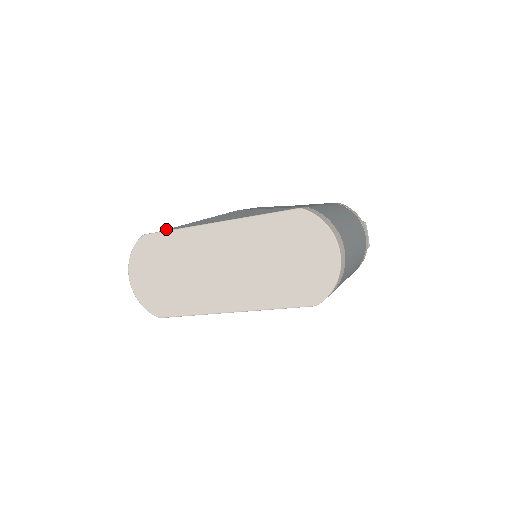
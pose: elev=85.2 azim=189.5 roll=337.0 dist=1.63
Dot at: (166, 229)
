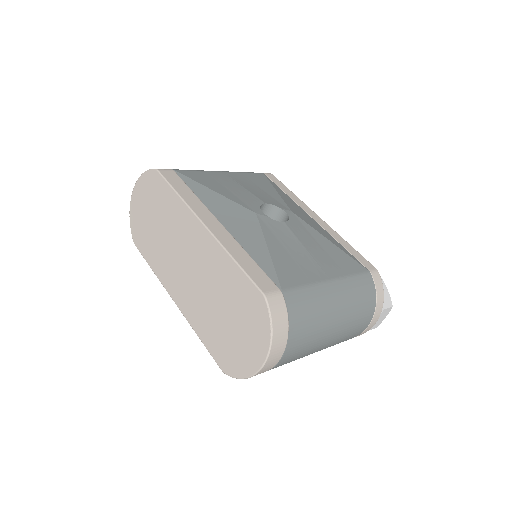
Dot at: (185, 175)
